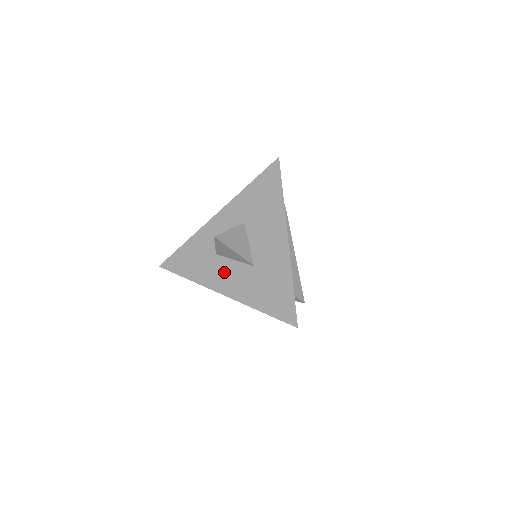
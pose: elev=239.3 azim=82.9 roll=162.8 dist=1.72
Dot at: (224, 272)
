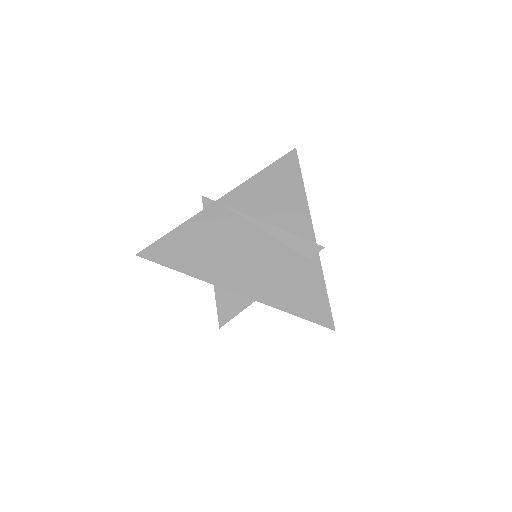
Dot at: occluded
